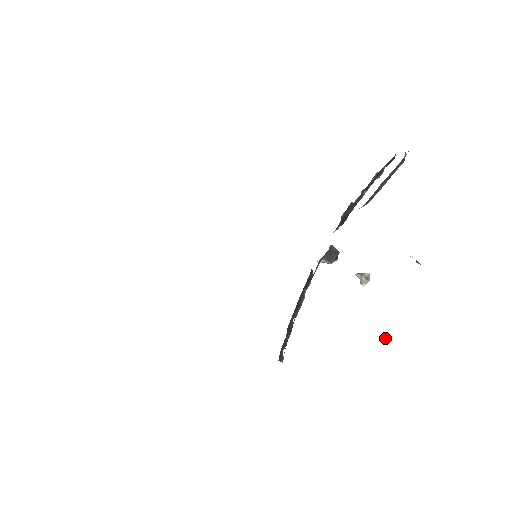
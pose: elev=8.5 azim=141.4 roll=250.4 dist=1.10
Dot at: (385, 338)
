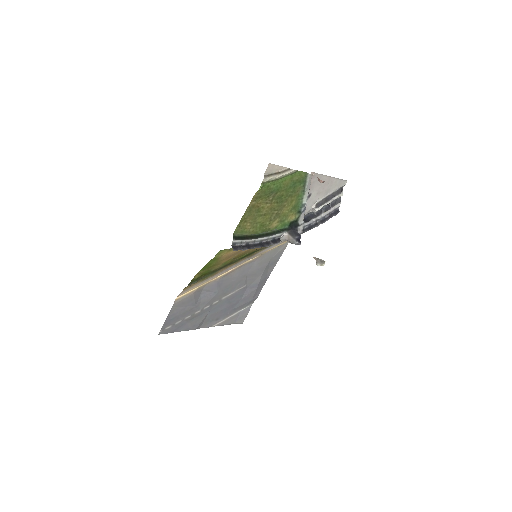
Dot at: (279, 175)
